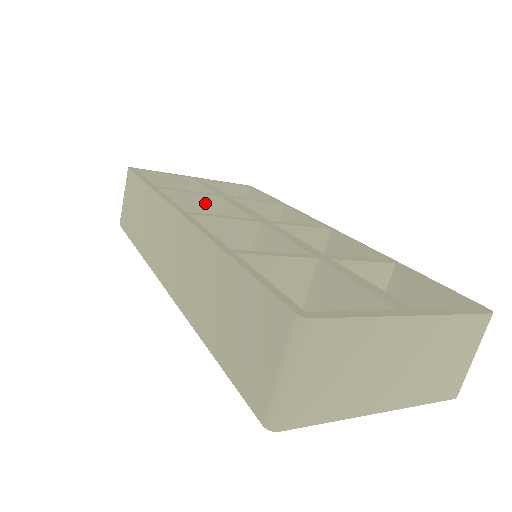
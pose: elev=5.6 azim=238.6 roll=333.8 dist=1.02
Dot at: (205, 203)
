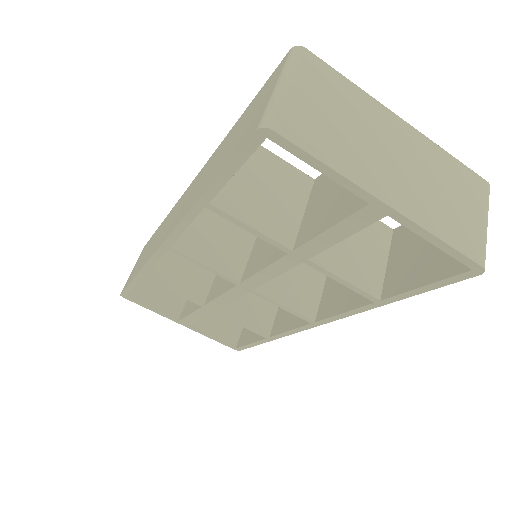
Dot at: occluded
